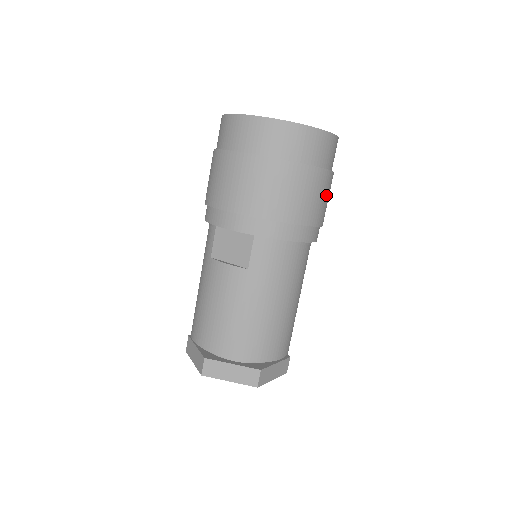
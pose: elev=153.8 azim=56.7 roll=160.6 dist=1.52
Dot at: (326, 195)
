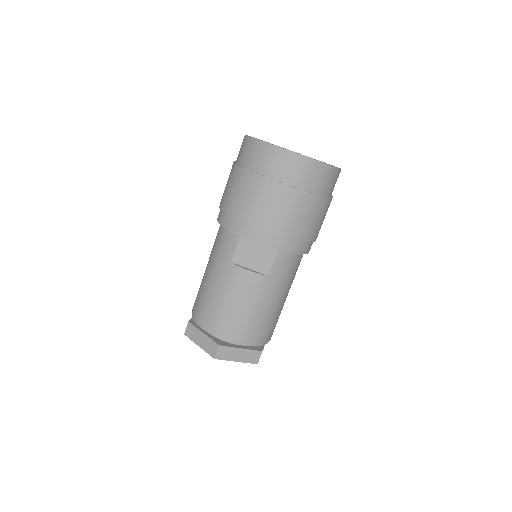
Dot at: occluded
